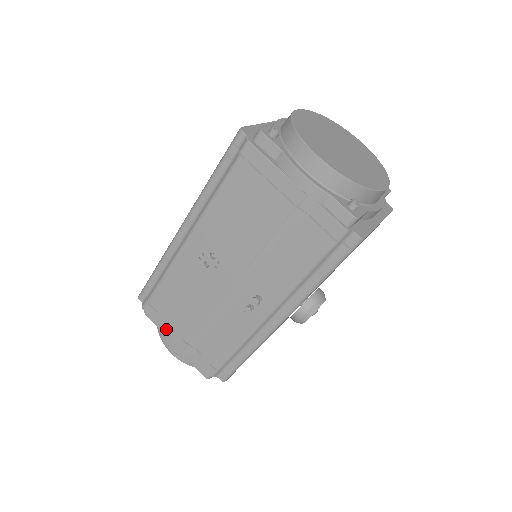
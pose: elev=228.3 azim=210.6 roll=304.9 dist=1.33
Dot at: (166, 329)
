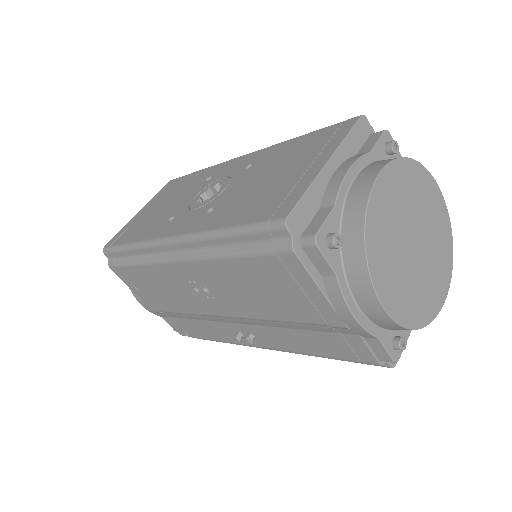
Dot at: (136, 293)
